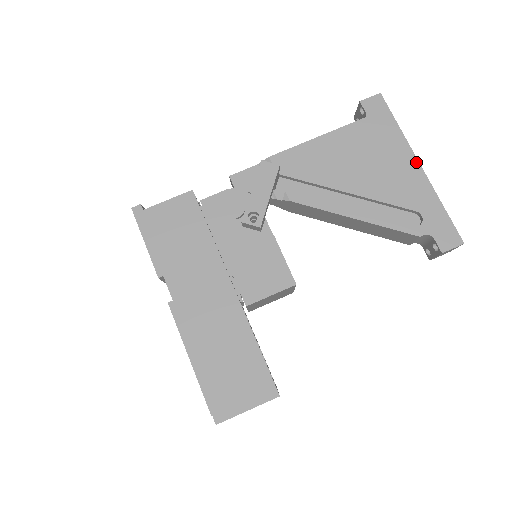
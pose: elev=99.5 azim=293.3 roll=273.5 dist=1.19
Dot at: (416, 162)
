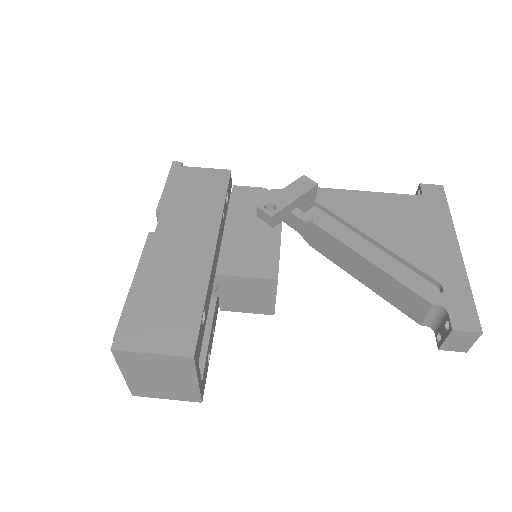
Dot at: (456, 245)
